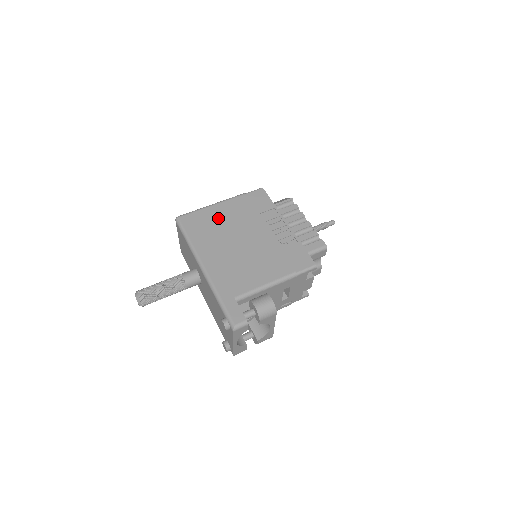
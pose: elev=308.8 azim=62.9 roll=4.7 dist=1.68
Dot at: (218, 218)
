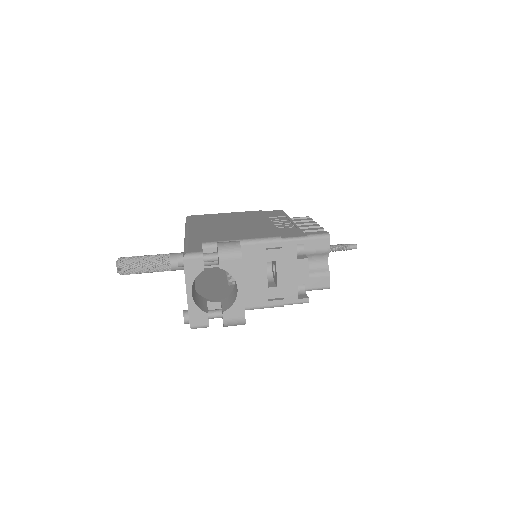
Dot at: (225, 216)
